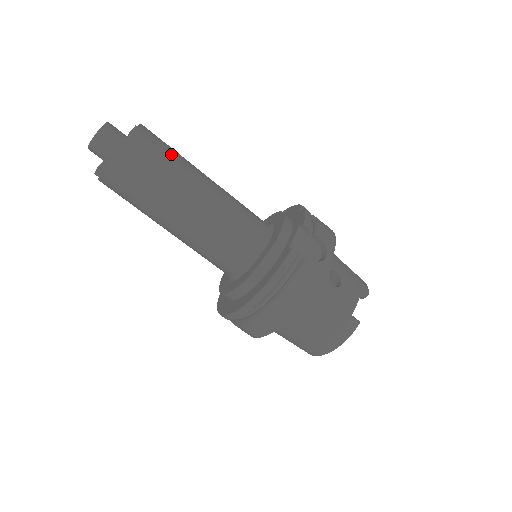
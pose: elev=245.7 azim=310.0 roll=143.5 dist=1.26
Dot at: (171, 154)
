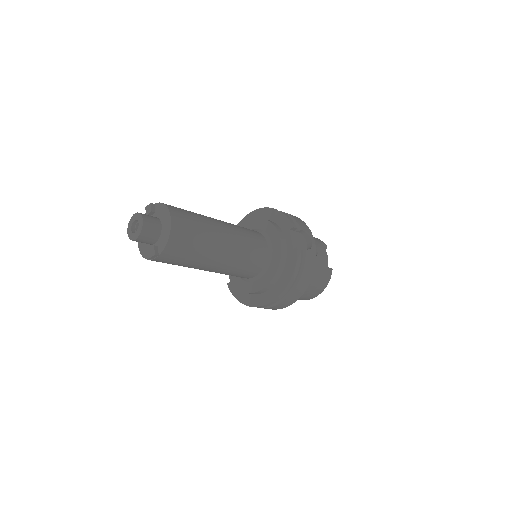
Dot at: (196, 218)
